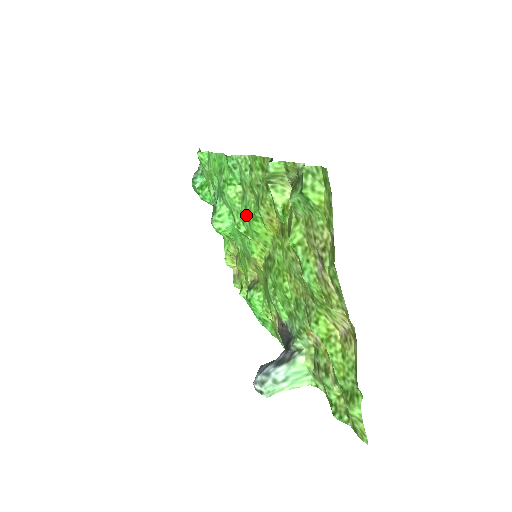
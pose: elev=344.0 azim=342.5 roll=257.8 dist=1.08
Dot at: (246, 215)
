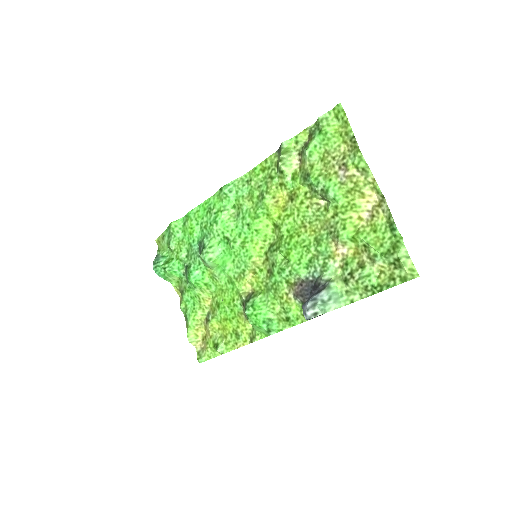
Dot at: (244, 223)
